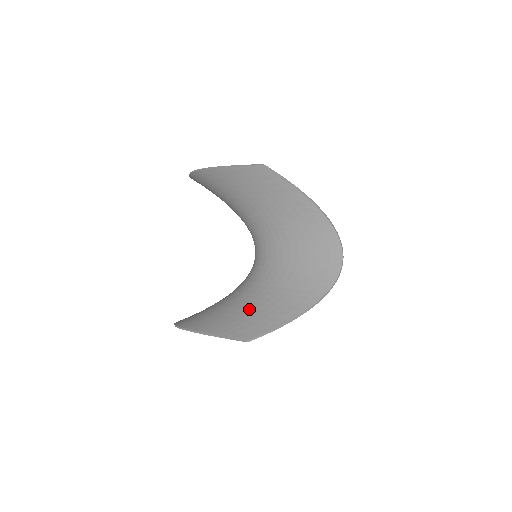
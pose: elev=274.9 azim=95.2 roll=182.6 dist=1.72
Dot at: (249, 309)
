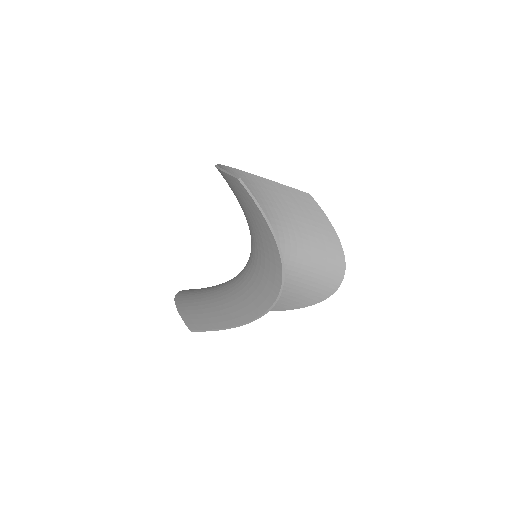
Dot at: (212, 303)
